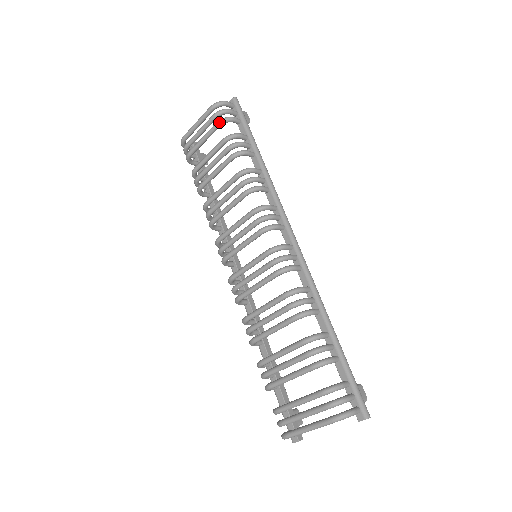
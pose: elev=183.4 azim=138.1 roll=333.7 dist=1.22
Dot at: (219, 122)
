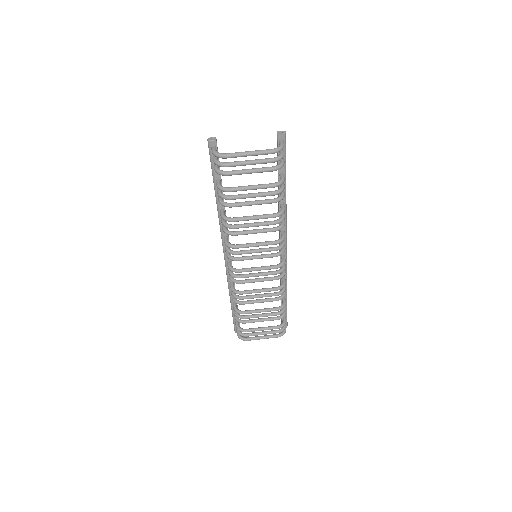
Dot at: (276, 170)
